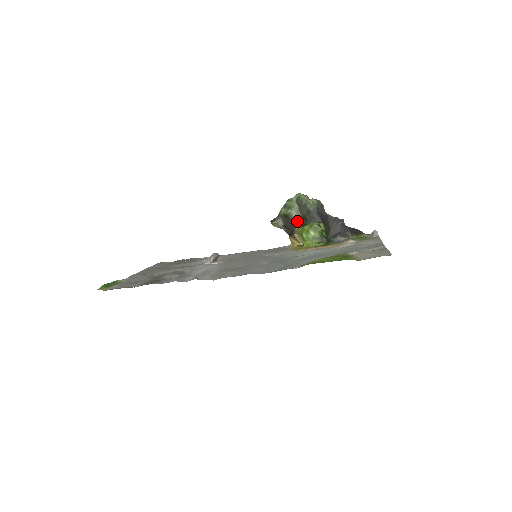
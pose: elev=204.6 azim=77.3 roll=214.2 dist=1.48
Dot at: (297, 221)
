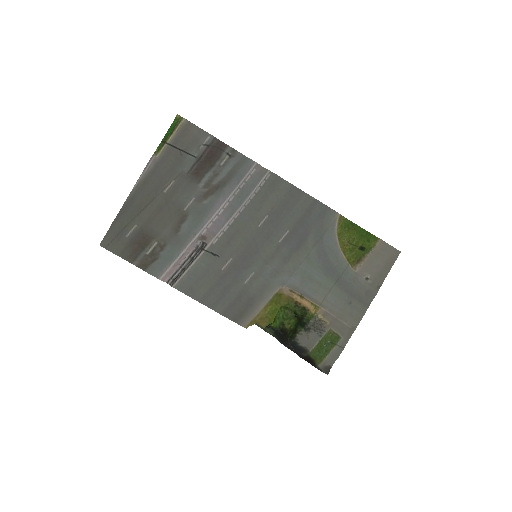
Dot at: occluded
